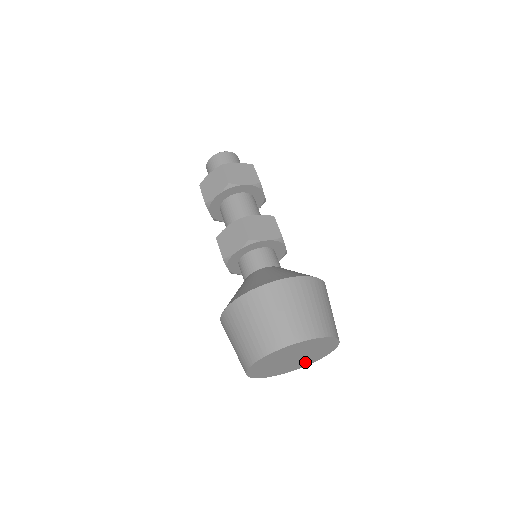
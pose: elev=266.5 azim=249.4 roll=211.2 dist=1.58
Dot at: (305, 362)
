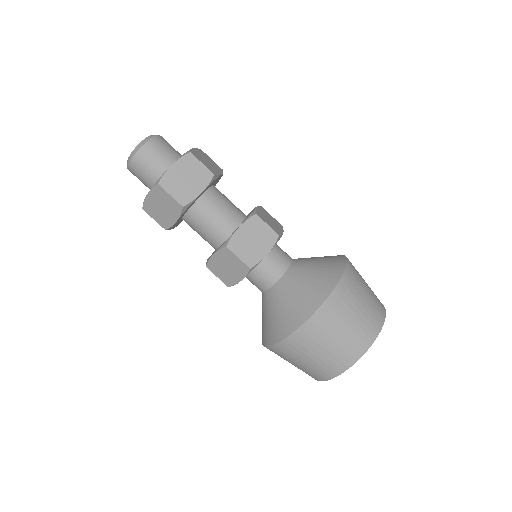
Dot at: occluded
